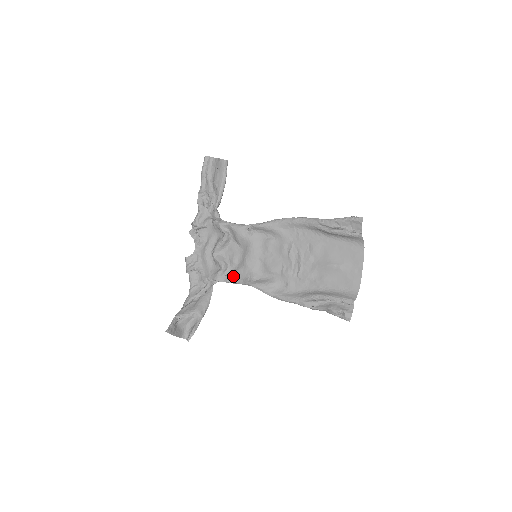
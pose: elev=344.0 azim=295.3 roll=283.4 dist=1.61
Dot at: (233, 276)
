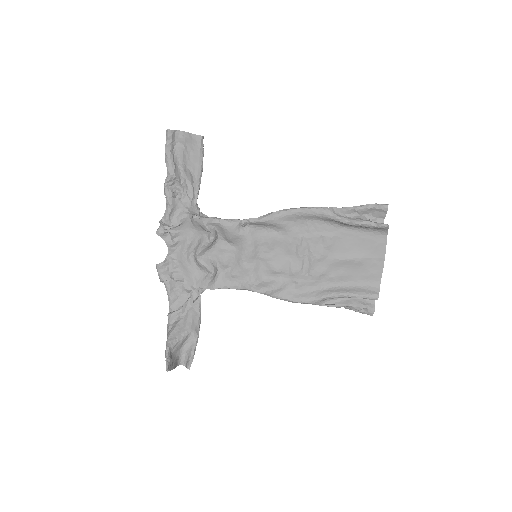
Dot at: (226, 280)
